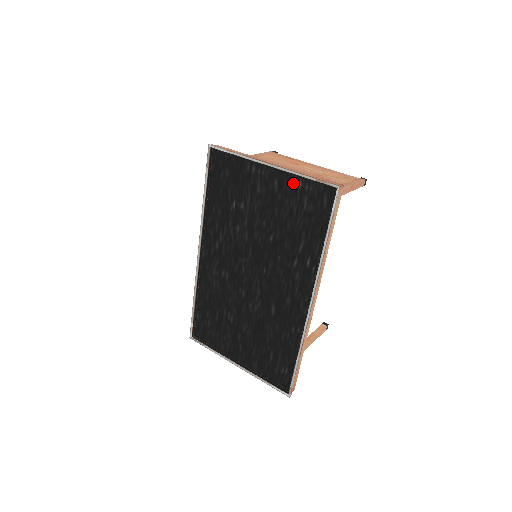
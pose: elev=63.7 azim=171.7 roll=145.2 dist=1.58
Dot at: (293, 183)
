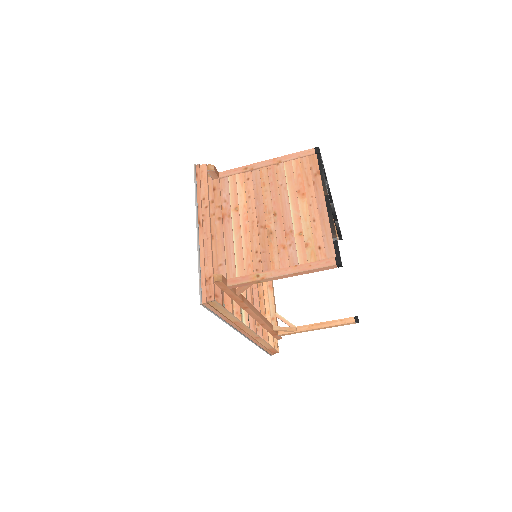
Dot at: occluded
